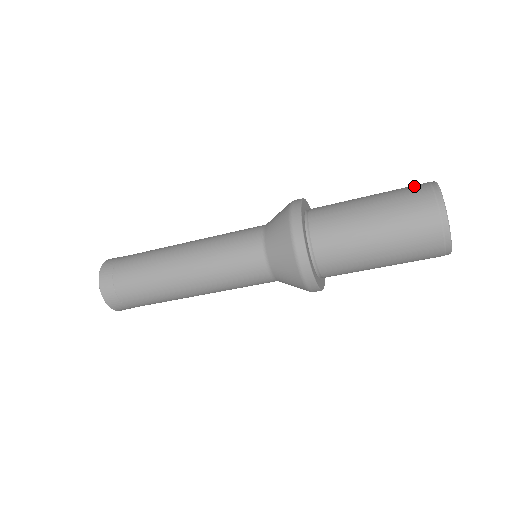
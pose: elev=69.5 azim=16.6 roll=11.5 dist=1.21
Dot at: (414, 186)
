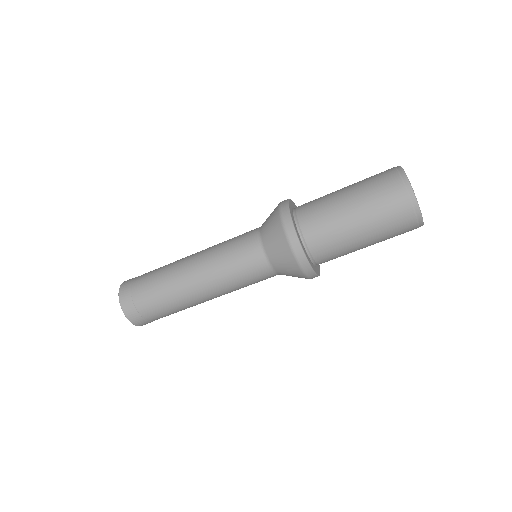
Dot at: (386, 178)
